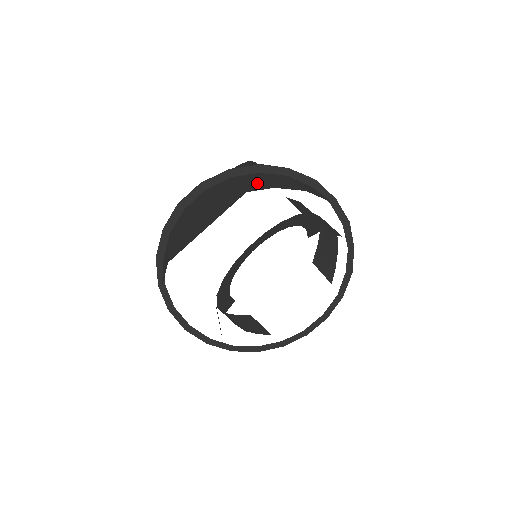
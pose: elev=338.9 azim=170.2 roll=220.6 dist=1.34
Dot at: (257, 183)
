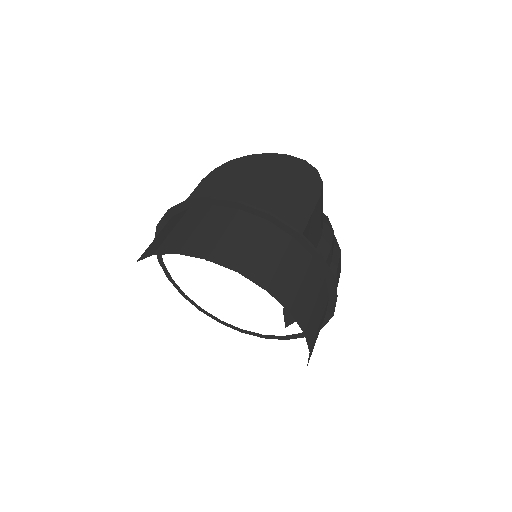
Dot at: (267, 263)
